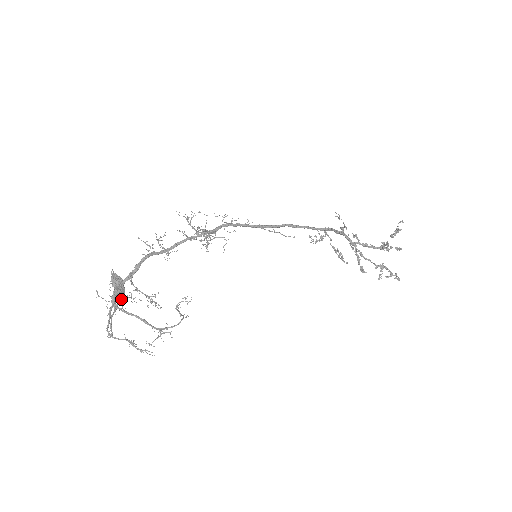
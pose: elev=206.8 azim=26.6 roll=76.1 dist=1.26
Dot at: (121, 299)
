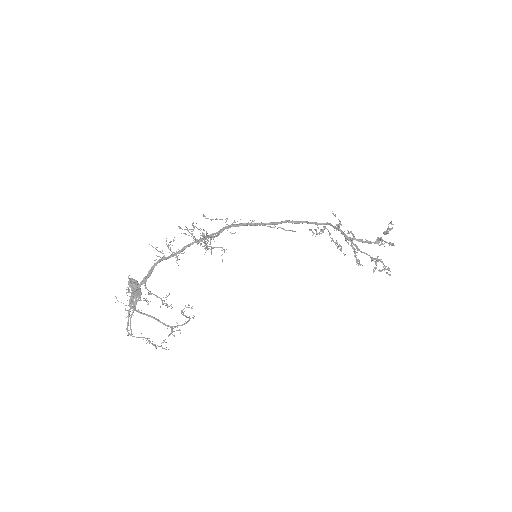
Dot at: occluded
